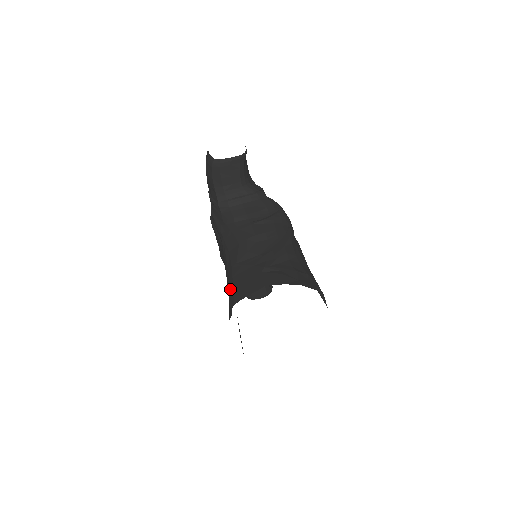
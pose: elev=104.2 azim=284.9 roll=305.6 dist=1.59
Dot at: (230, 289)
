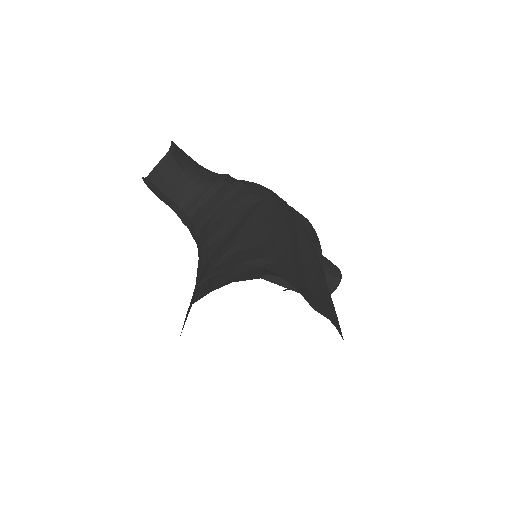
Dot at: occluded
